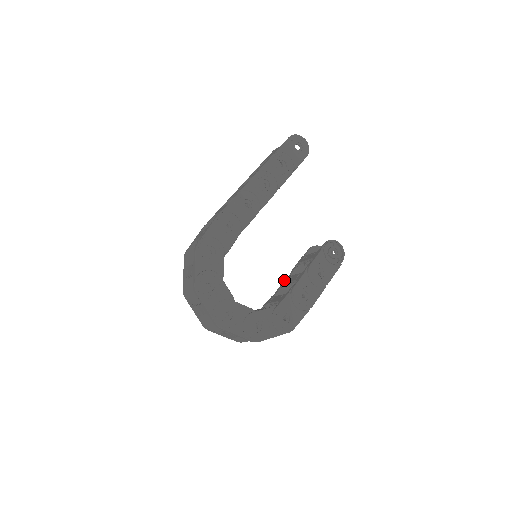
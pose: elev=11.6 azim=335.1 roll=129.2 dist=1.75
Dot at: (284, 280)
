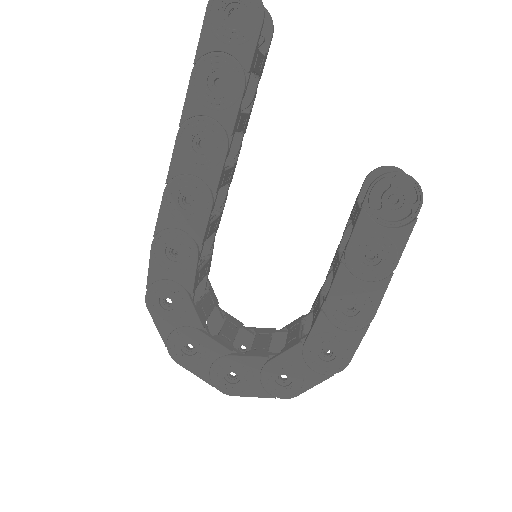
Dot at: occluded
